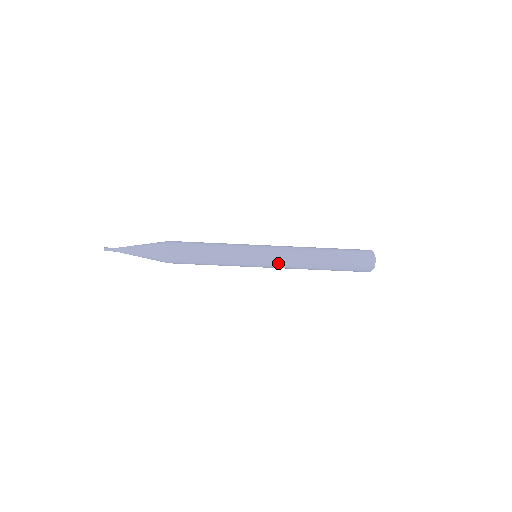
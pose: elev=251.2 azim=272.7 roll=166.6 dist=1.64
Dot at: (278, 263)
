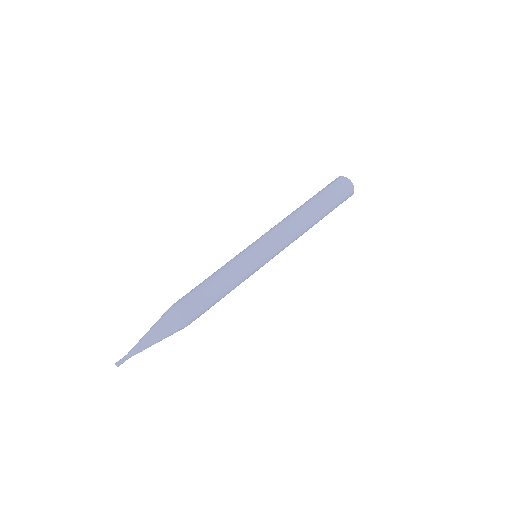
Dot at: (277, 240)
